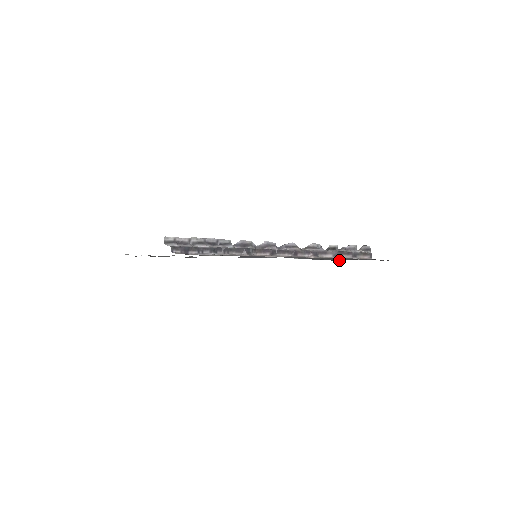
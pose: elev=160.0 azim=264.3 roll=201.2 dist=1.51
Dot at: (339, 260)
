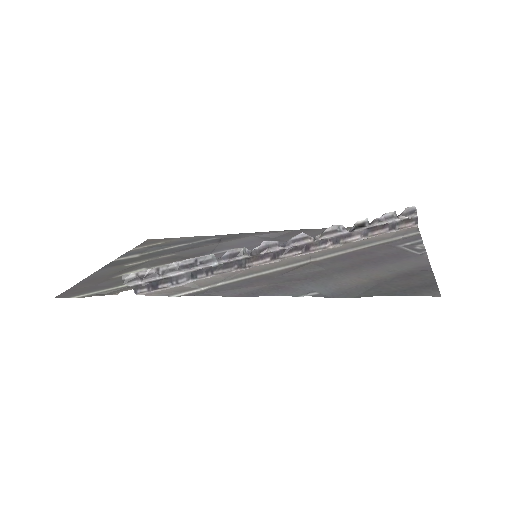
Dot at: (352, 296)
